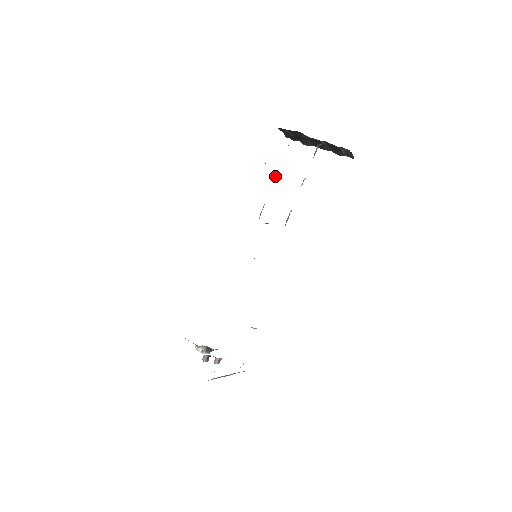
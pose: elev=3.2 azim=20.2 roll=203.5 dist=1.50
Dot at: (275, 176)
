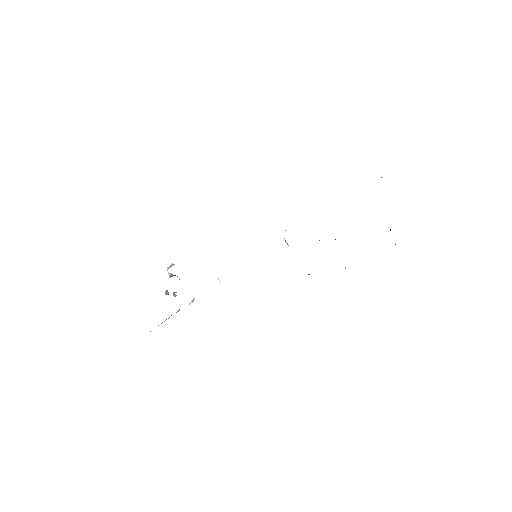
Dot at: occluded
